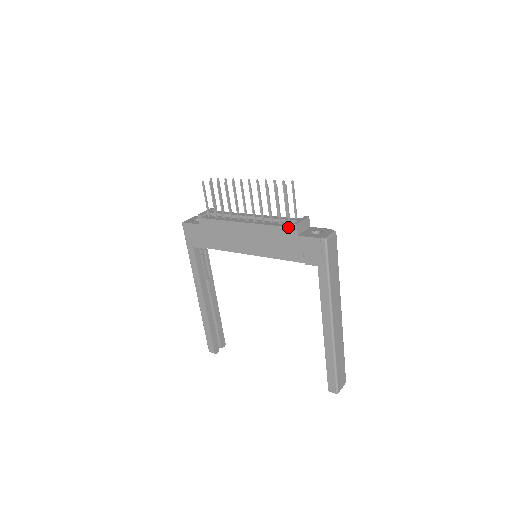
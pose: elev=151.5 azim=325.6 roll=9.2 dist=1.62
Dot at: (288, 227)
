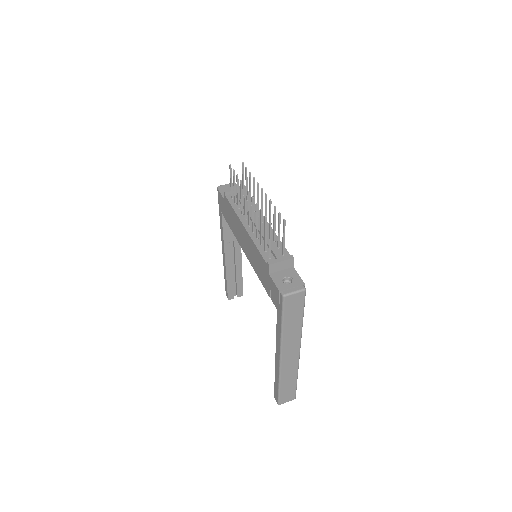
Dot at: (265, 260)
